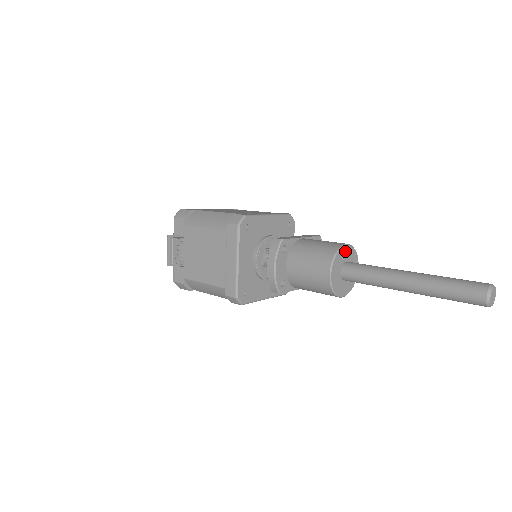
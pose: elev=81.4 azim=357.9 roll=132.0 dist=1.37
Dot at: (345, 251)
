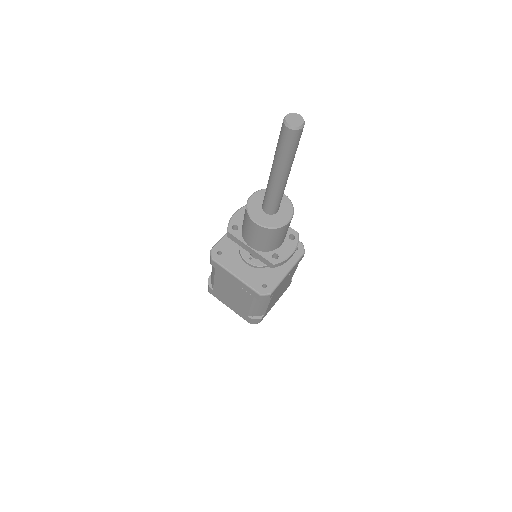
Dot at: occluded
